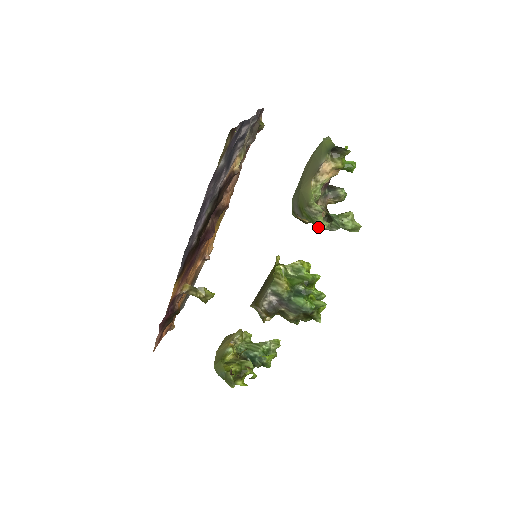
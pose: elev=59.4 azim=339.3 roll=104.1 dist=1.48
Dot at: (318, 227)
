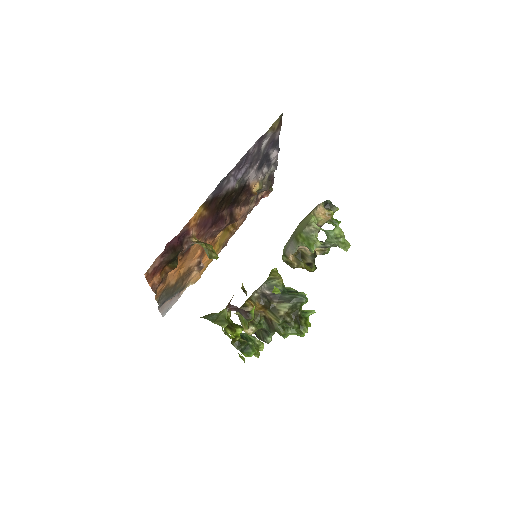
Dot at: (313, 246)
